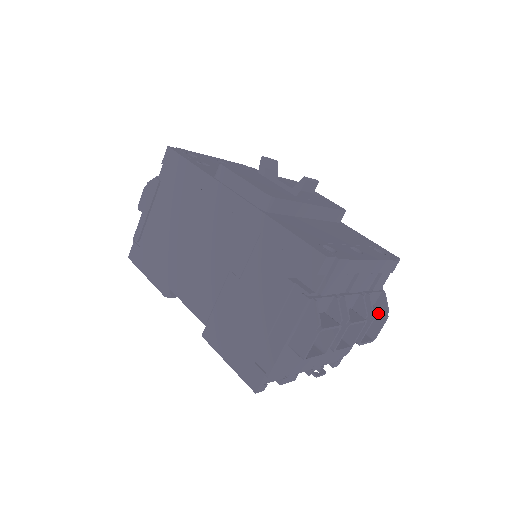
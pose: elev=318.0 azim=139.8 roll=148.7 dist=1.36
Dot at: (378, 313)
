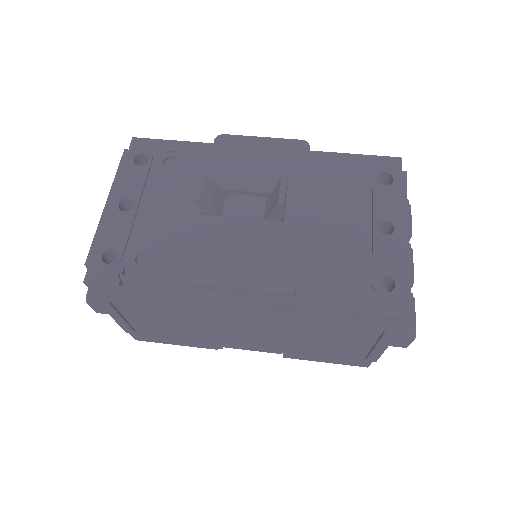
Dot at: occluded
